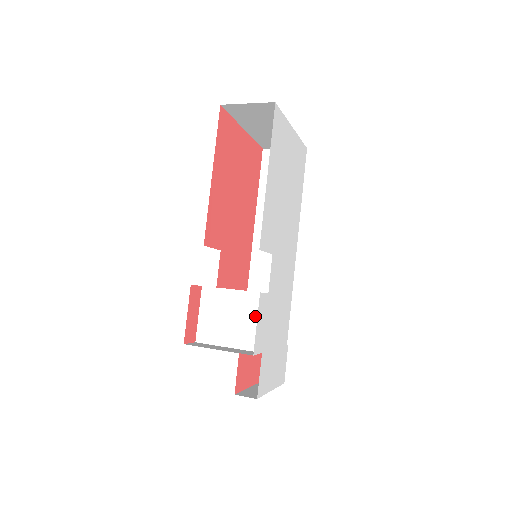
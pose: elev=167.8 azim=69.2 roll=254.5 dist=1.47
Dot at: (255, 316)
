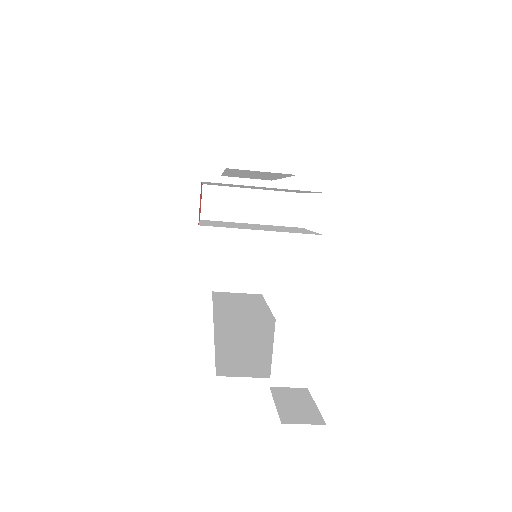
Dot at: (294, 229)
